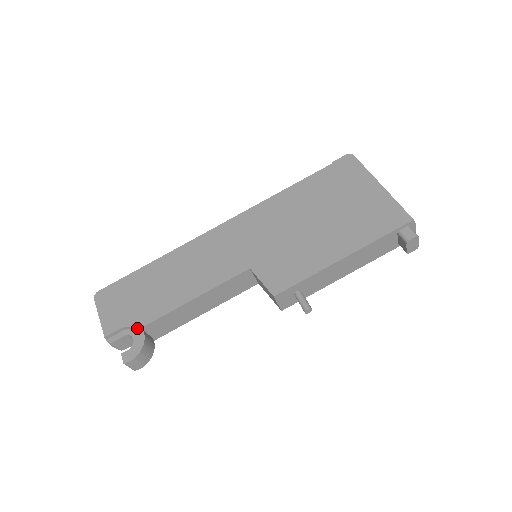
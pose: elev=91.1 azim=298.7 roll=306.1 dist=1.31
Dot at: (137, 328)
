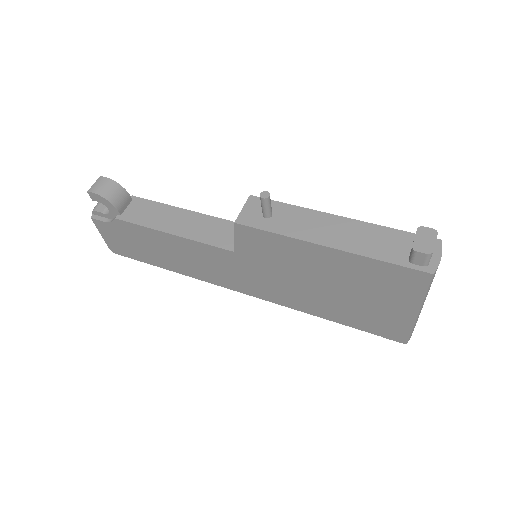
Dot at: (133, 197)
